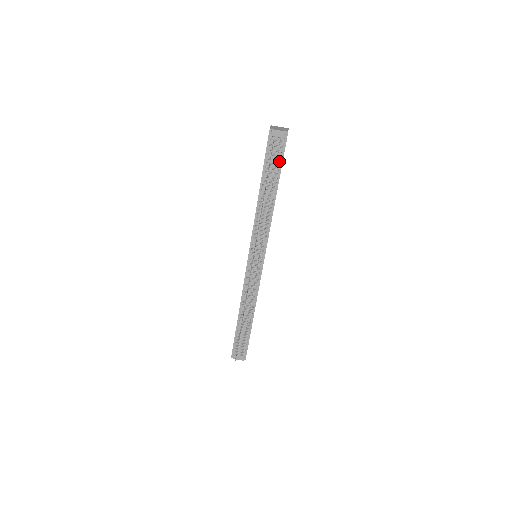
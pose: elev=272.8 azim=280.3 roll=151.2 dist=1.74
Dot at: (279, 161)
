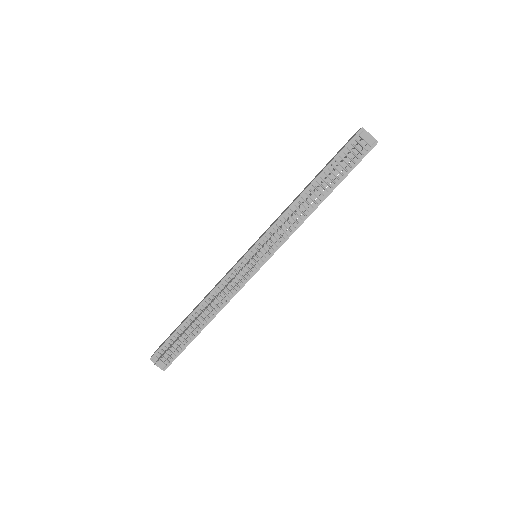
Dot at: (350, 166)
